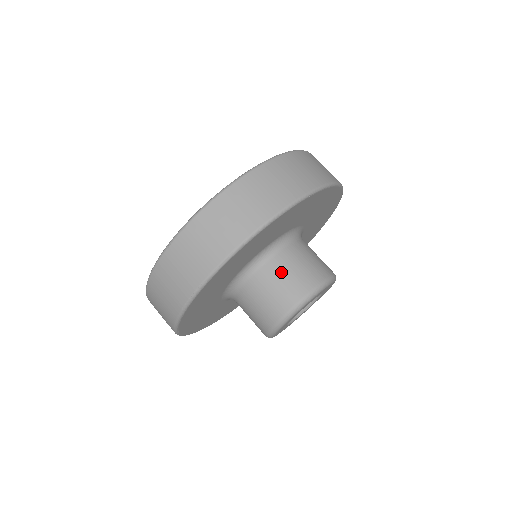
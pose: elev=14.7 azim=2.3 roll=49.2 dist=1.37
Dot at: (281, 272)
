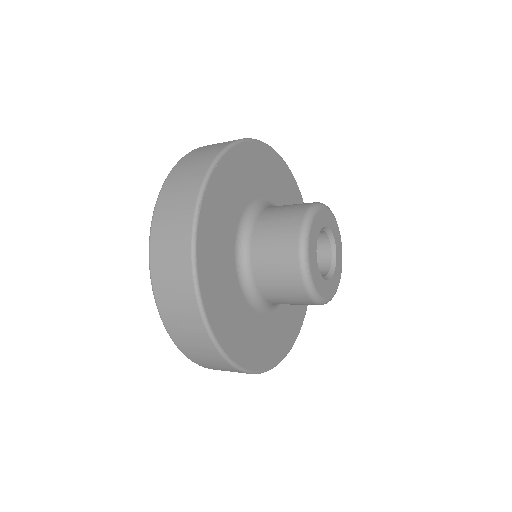
Dot at: (266, 263)
